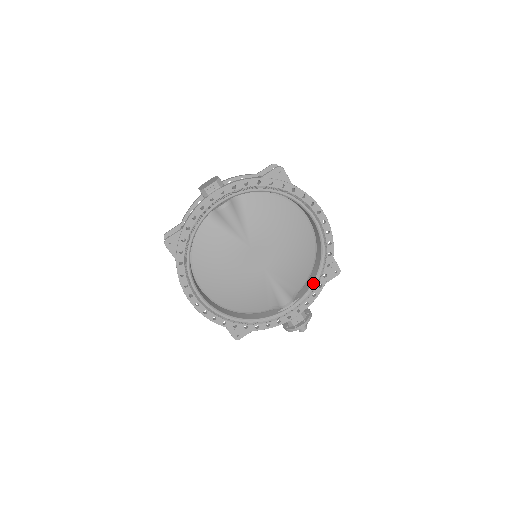
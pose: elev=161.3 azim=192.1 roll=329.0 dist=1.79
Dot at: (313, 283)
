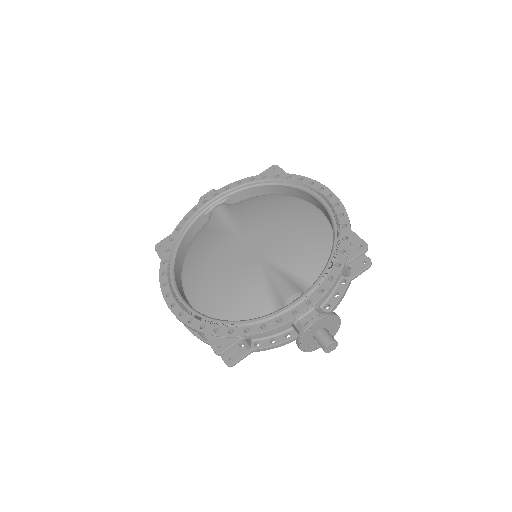
Dot at: (327, 263)
